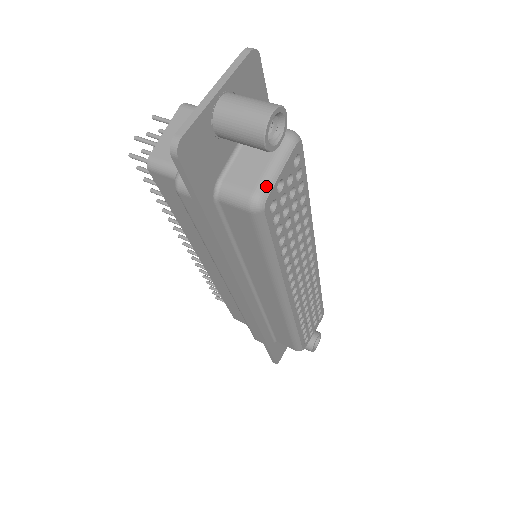
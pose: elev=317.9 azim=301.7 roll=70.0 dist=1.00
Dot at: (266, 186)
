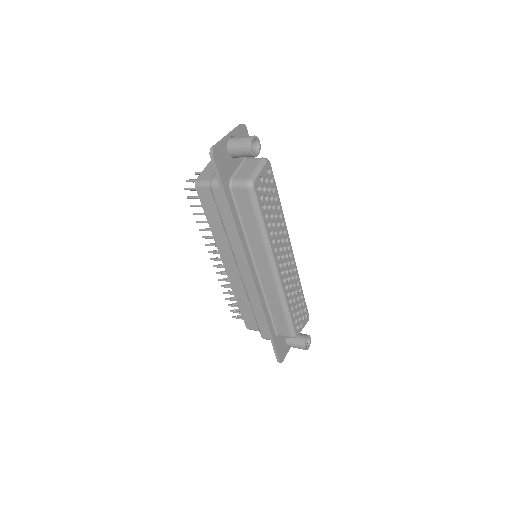
Dot at: (254, 176)
